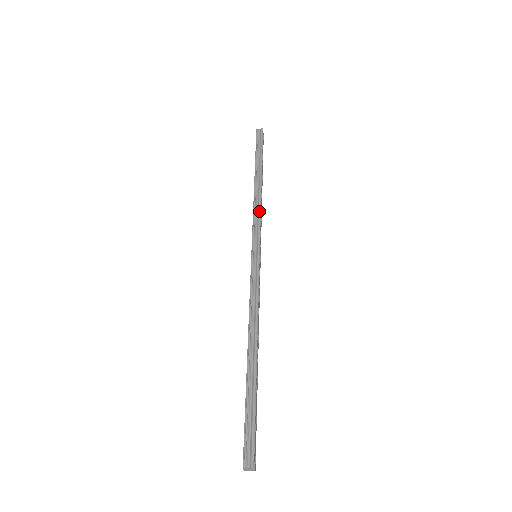
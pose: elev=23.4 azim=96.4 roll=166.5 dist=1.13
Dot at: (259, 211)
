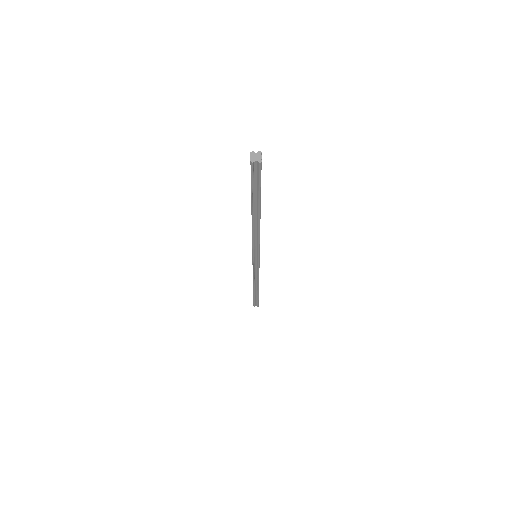
Dot at: occluded
